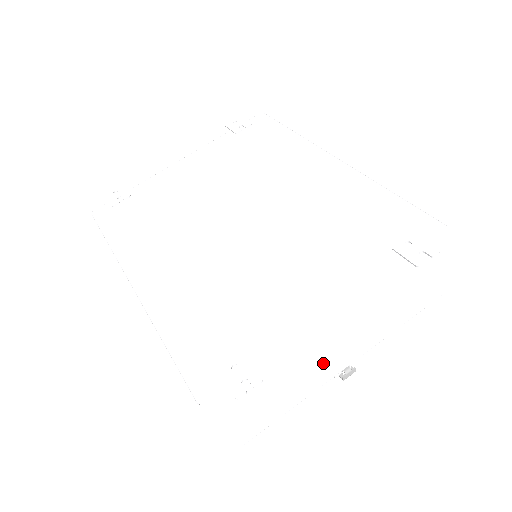
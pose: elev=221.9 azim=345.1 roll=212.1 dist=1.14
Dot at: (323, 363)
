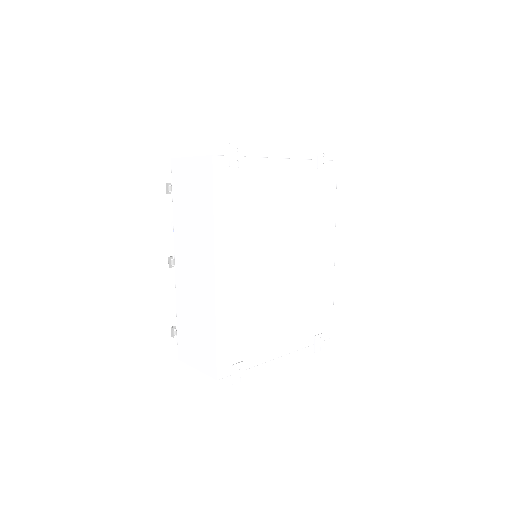
Dot at: occluded
